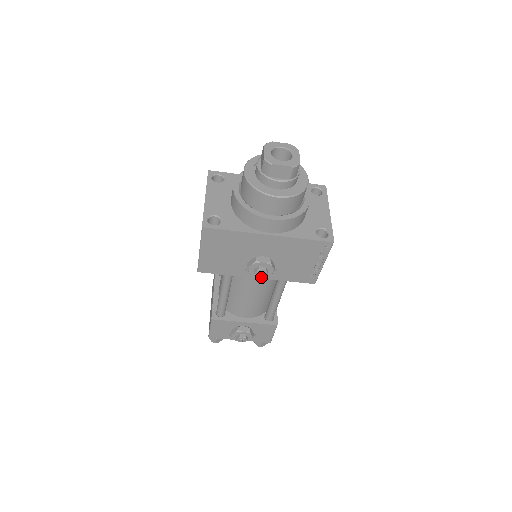
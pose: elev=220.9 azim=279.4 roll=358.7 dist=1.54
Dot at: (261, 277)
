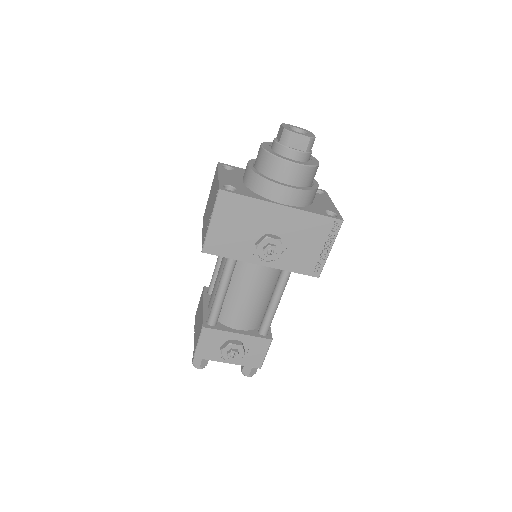
Dot at: (269, 257)
